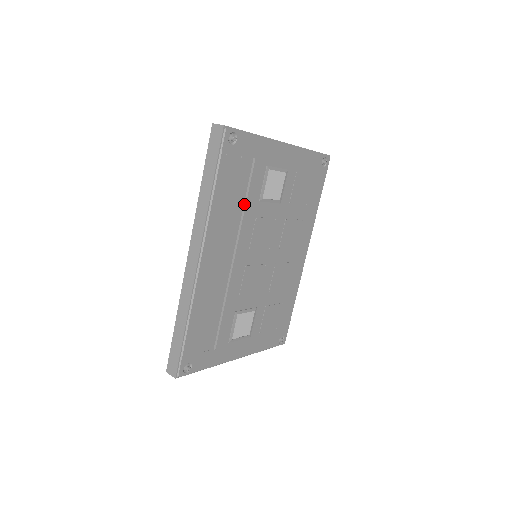
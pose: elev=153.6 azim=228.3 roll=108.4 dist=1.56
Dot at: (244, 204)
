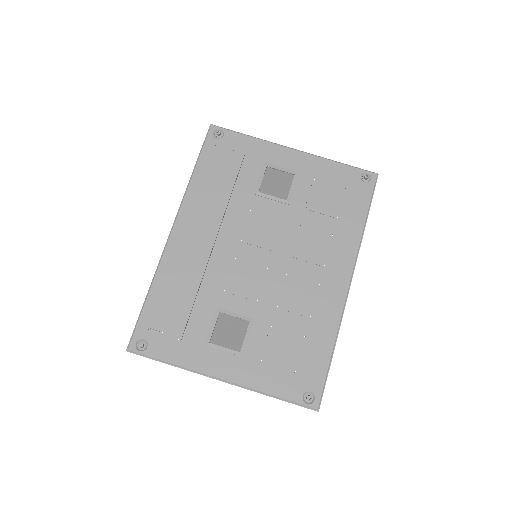
Dot at: (232, 191)
